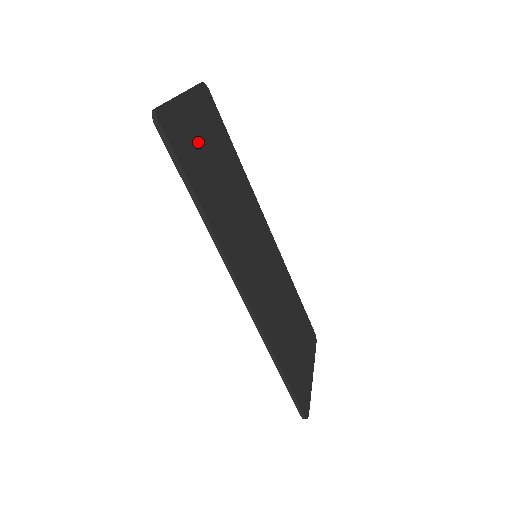
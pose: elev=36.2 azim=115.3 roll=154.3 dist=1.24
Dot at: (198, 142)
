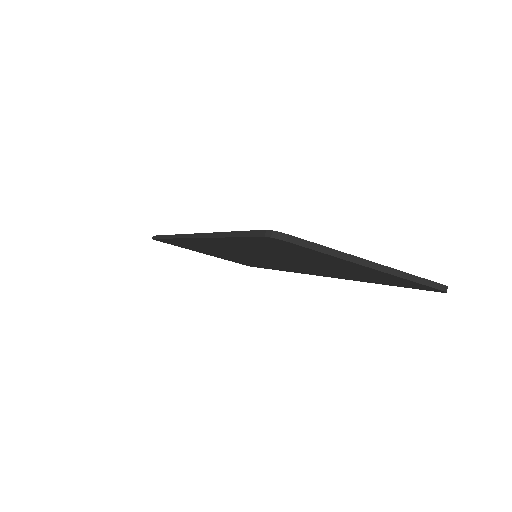
Dot at: occluded
